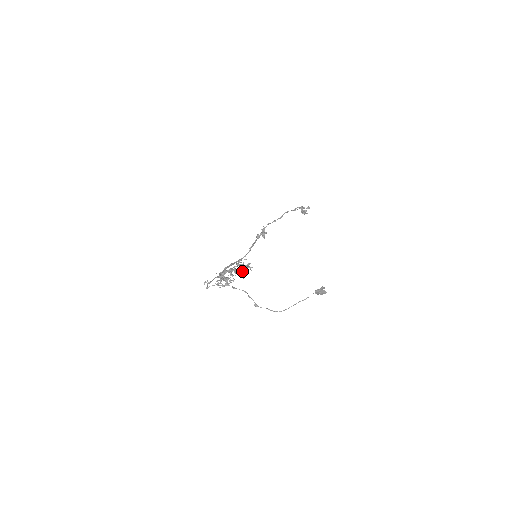
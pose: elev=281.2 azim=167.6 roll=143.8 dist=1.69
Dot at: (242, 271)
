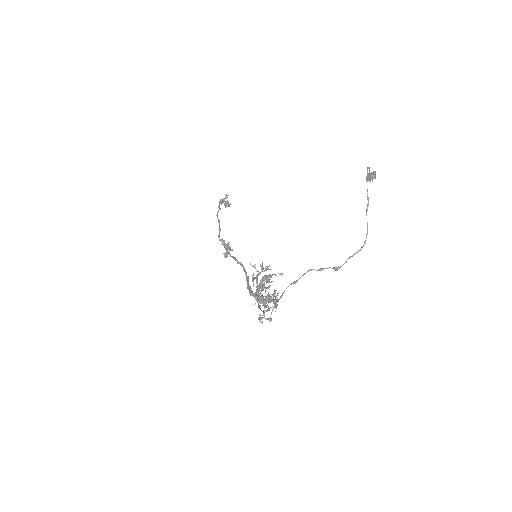
Dot at: occluded
